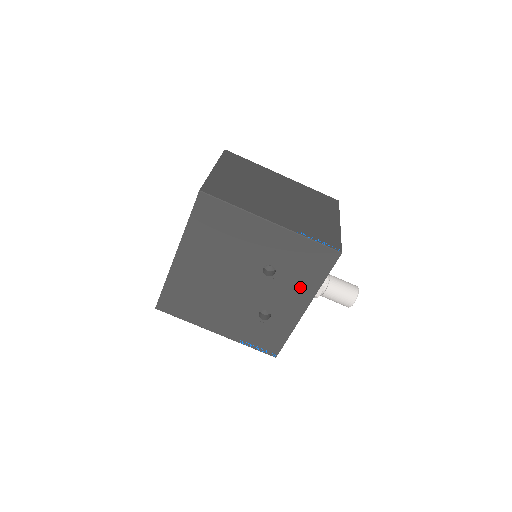
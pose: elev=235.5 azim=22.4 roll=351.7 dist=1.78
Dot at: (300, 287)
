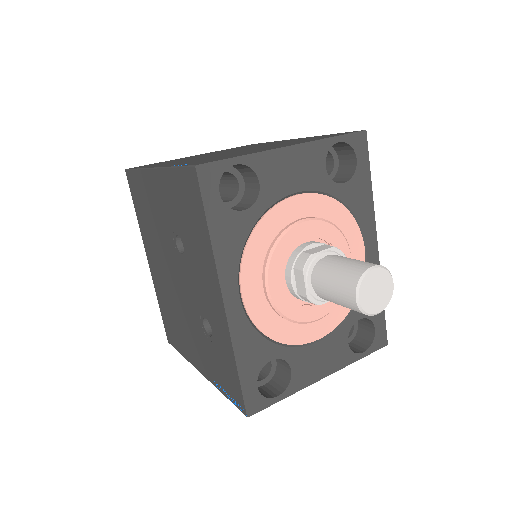
Dot at: (203, 258)
